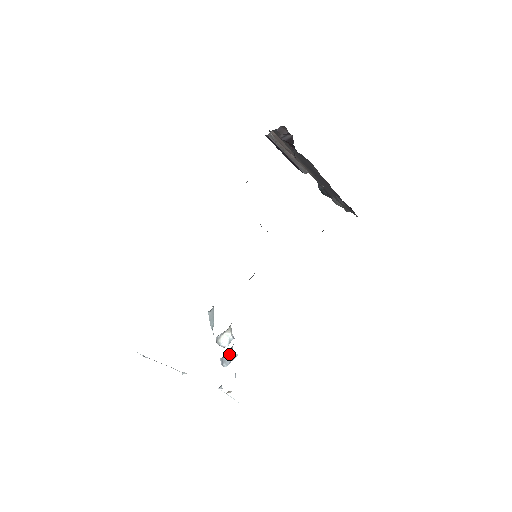
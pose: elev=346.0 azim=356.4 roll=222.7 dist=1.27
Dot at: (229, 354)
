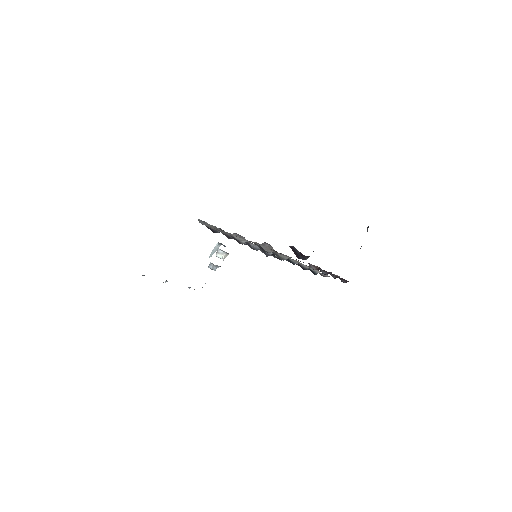
Dot at: (213, 268)
